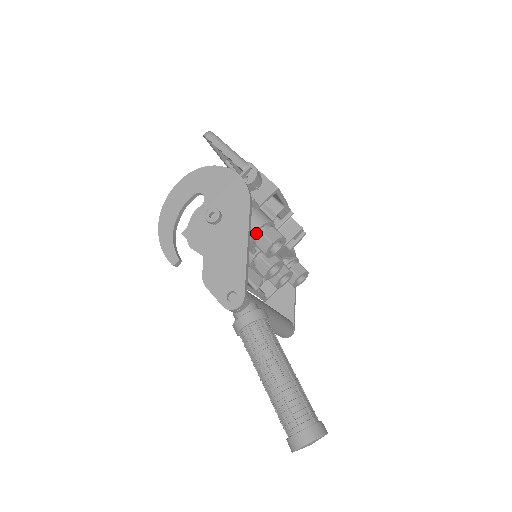
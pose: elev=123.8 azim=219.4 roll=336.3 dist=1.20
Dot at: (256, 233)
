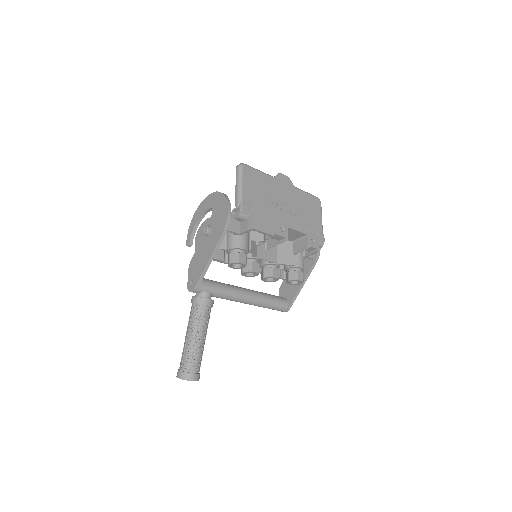
Dot at: (229, 251)
